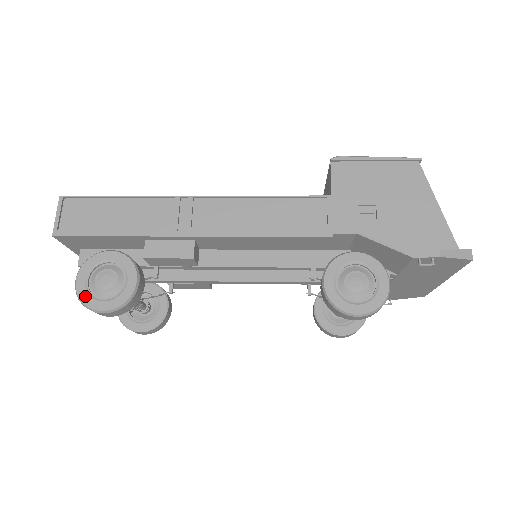
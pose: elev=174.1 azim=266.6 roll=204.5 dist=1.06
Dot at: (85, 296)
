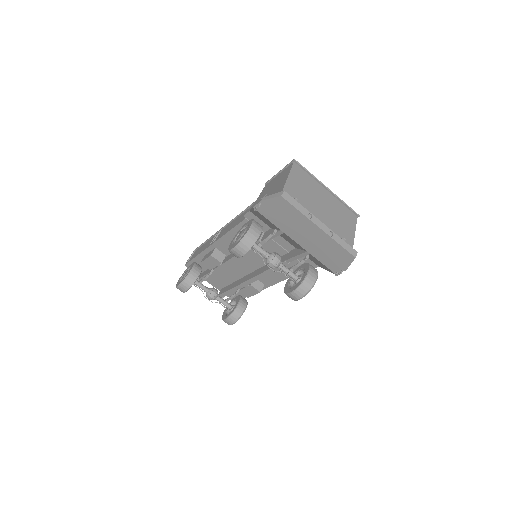
Dot at: occluded
